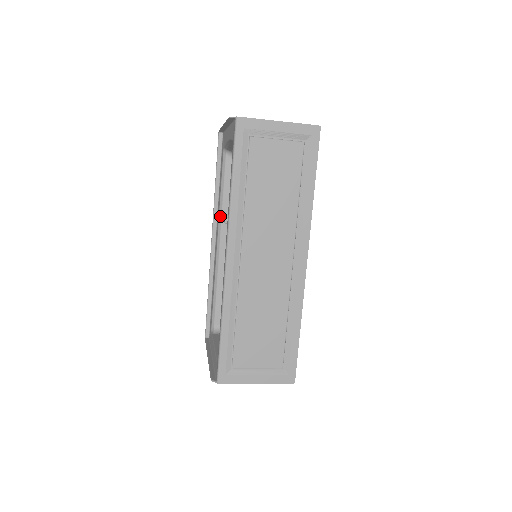
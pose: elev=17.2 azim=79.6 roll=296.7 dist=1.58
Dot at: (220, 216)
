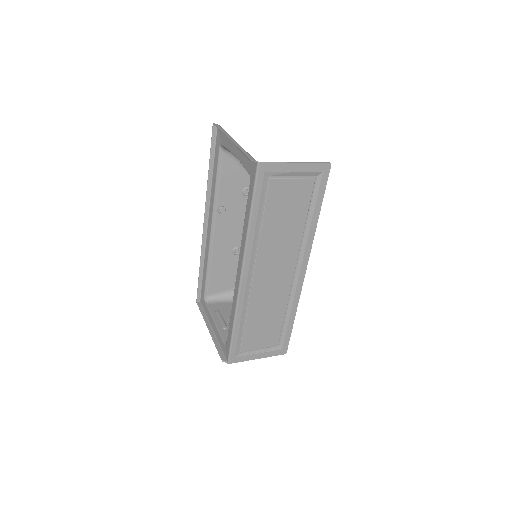
Dot at: (215, 207)
